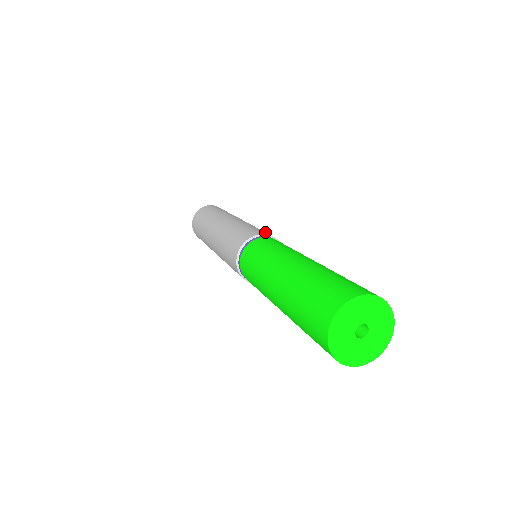
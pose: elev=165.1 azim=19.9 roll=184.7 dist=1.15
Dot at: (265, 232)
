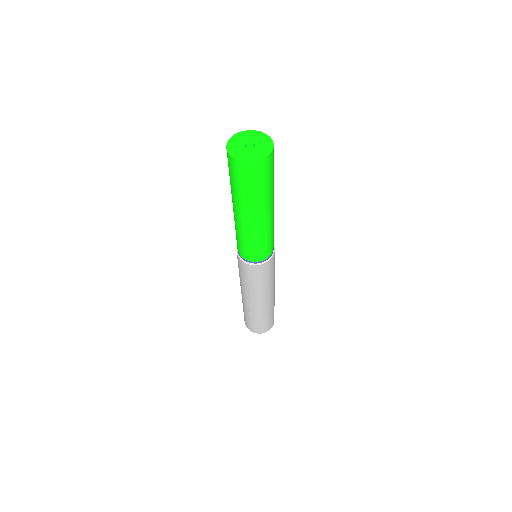
Dot at: occluded
